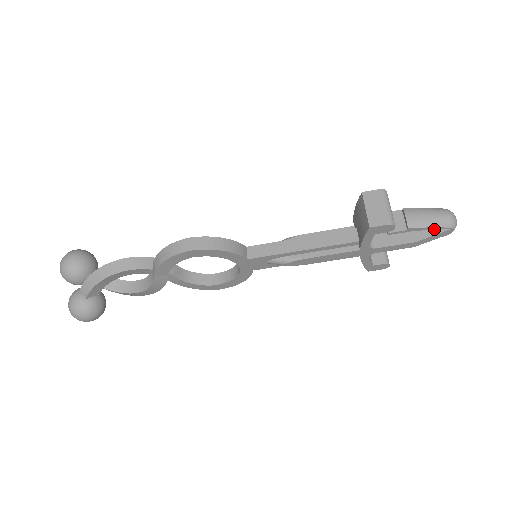
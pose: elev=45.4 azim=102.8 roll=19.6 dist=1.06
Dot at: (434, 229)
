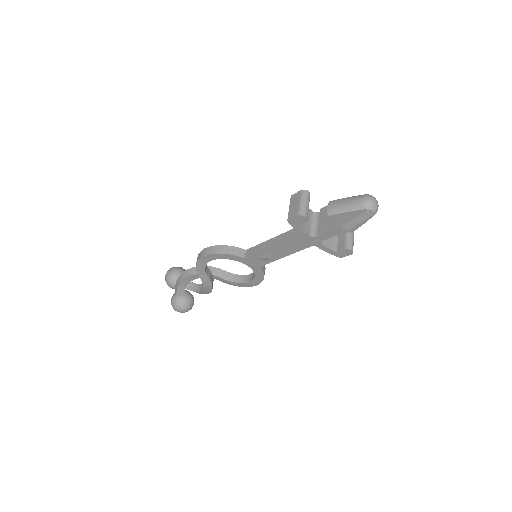
Dot at: (353, 213)
